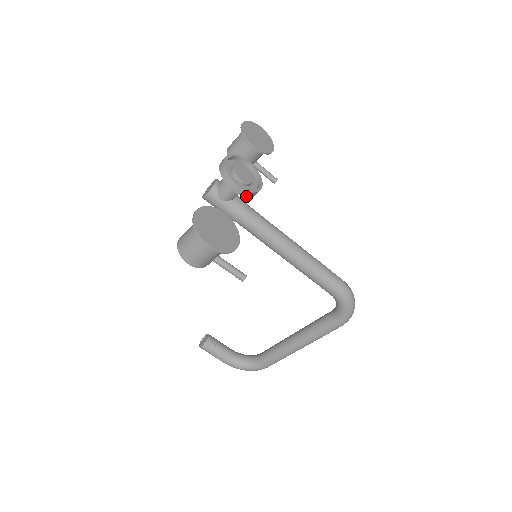
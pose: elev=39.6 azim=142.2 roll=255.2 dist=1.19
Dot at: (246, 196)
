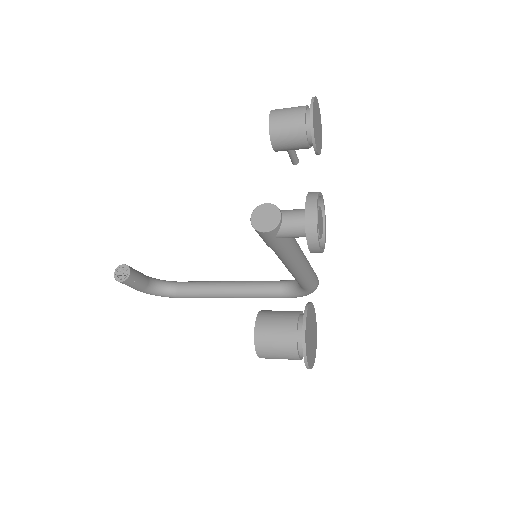
Dot at: occluded
